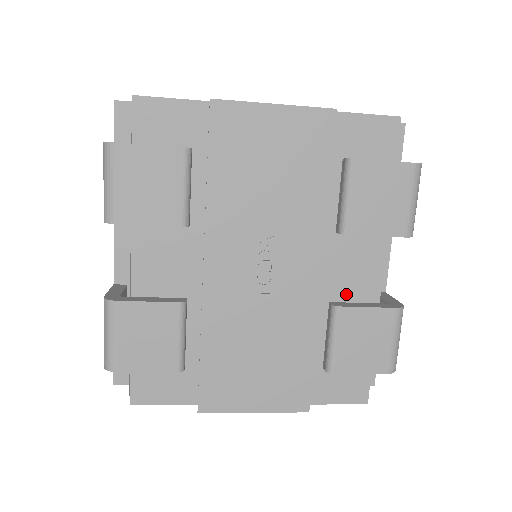
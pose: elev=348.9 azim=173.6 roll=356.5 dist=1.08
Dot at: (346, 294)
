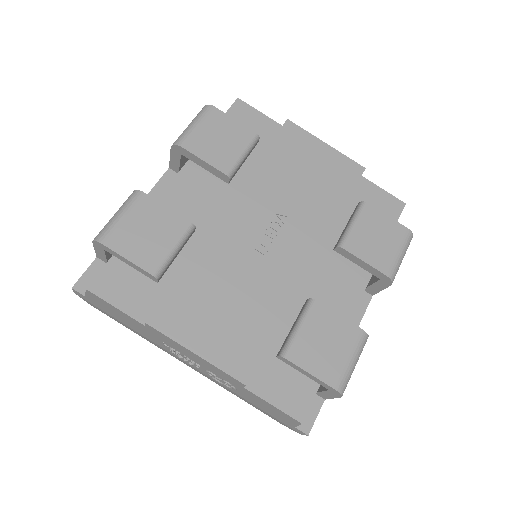
Dot at: (323, 303)
